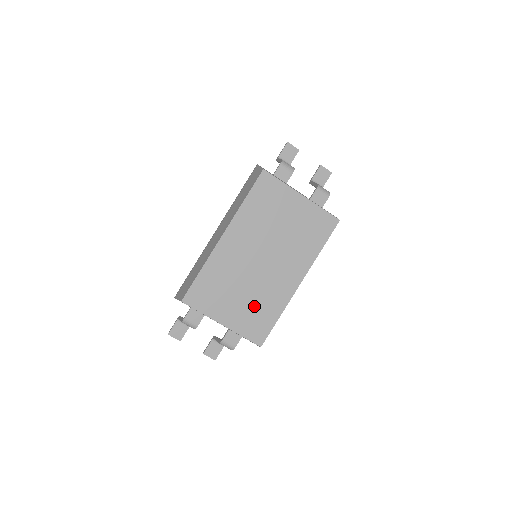
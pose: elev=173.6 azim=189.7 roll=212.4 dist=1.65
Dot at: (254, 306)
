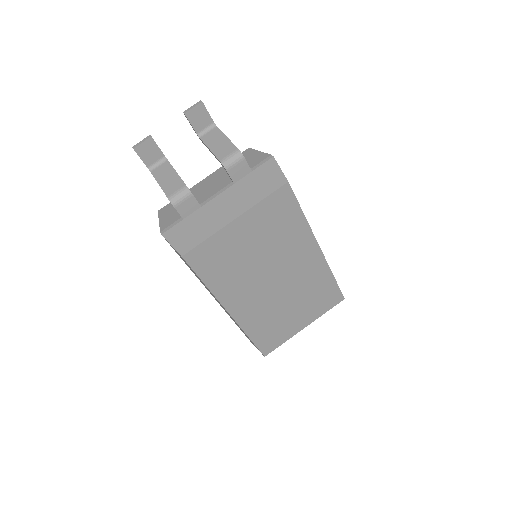
Dot at: (309, 298)
